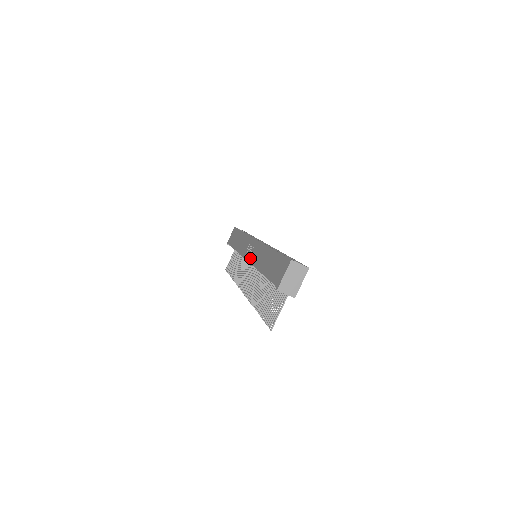
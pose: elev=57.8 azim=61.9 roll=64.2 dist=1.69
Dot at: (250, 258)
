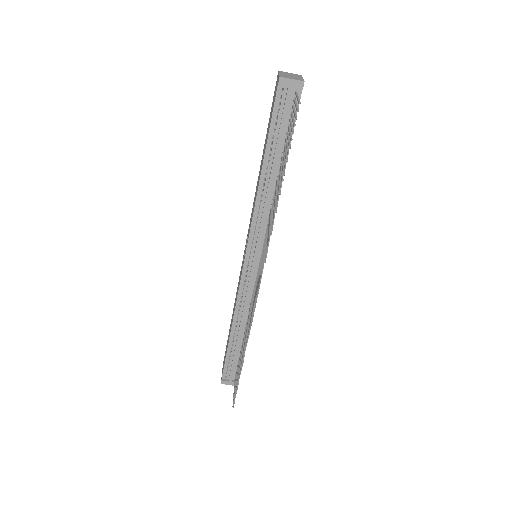
Dot at: (248, 235)
